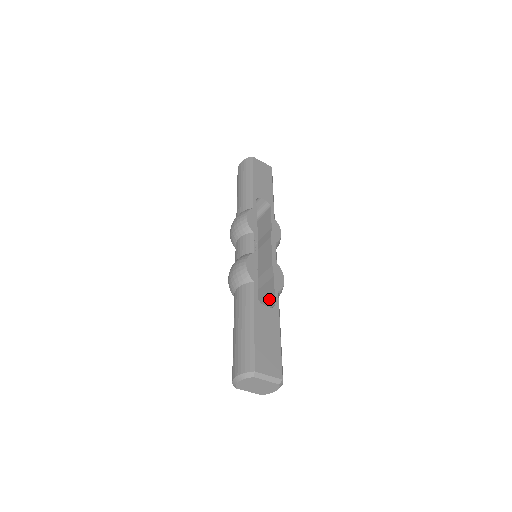
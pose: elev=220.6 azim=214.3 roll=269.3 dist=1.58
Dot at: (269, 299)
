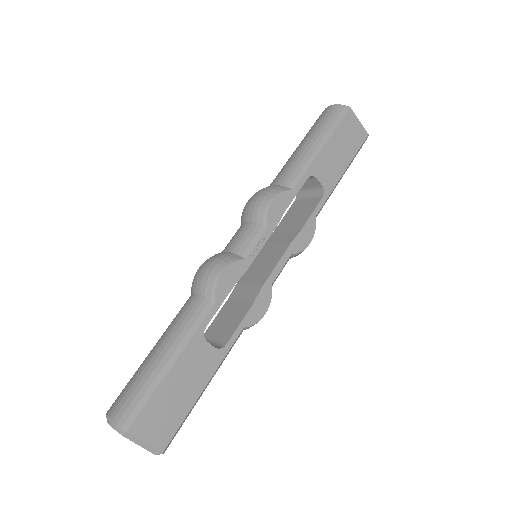
Dot at: (228, 329)
